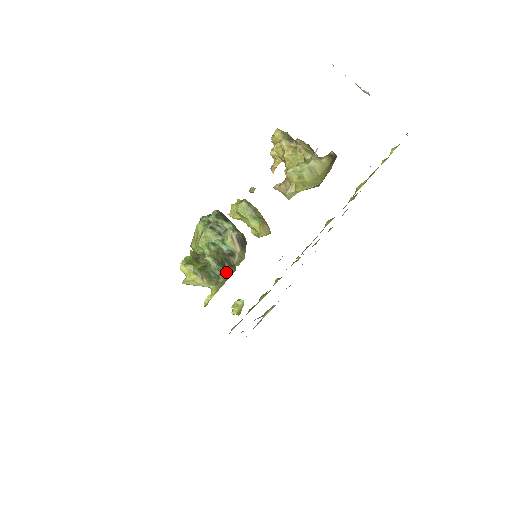
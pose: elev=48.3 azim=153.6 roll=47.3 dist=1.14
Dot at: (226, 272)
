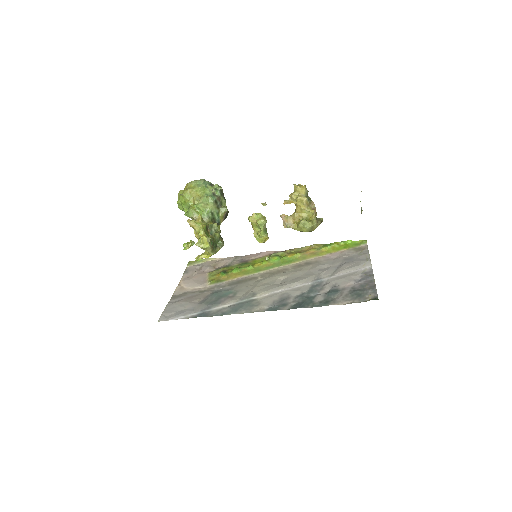
Dot at: occluded
